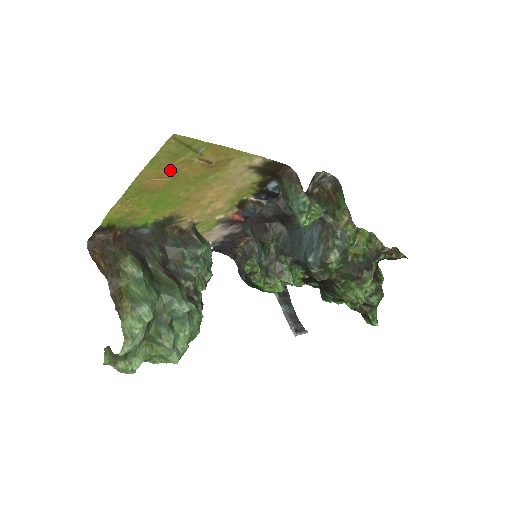
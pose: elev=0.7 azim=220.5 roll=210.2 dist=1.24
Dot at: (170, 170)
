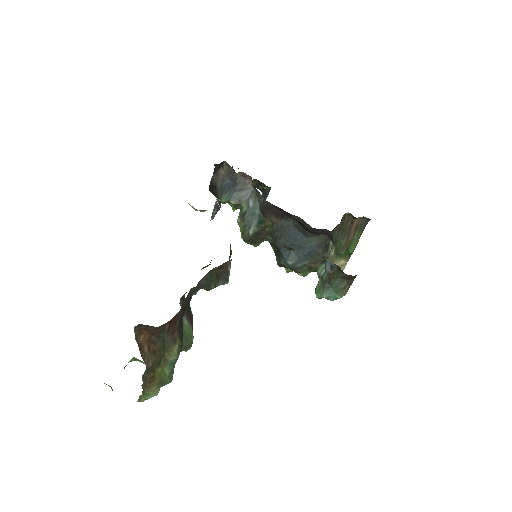
Dot at: occluded
